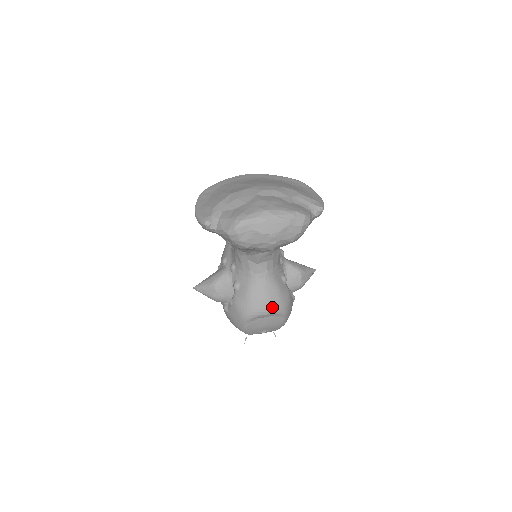
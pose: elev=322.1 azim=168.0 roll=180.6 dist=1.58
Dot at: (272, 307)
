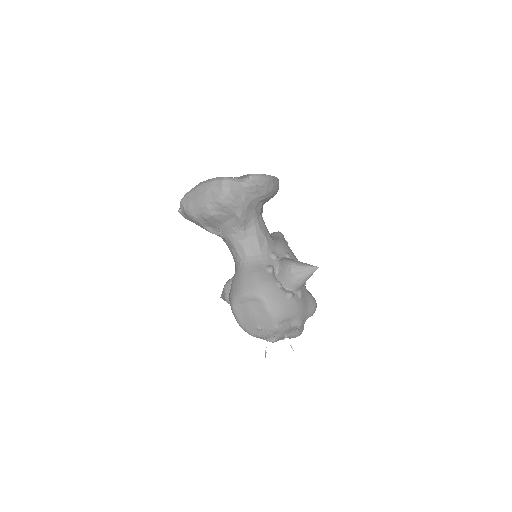
Dot at: (246, 289)
